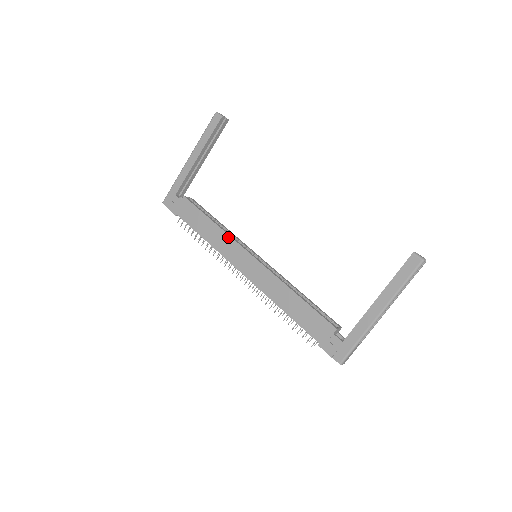
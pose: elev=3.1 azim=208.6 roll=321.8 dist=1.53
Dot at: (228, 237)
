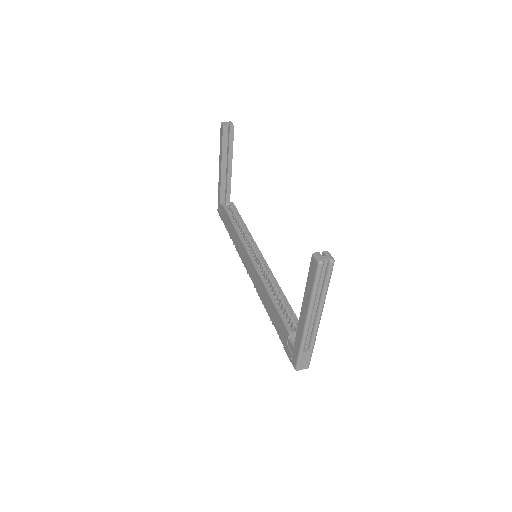
Dot at: (239, 240)
